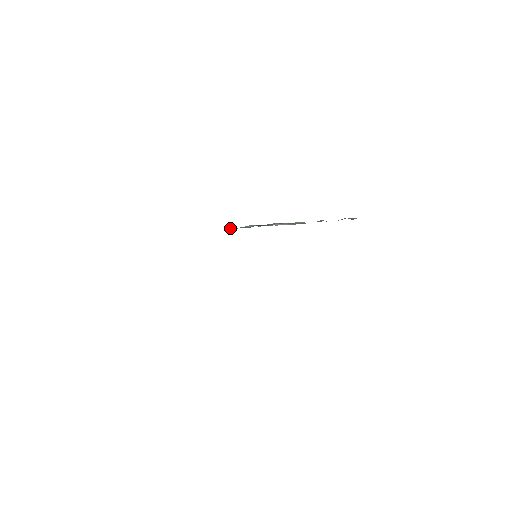
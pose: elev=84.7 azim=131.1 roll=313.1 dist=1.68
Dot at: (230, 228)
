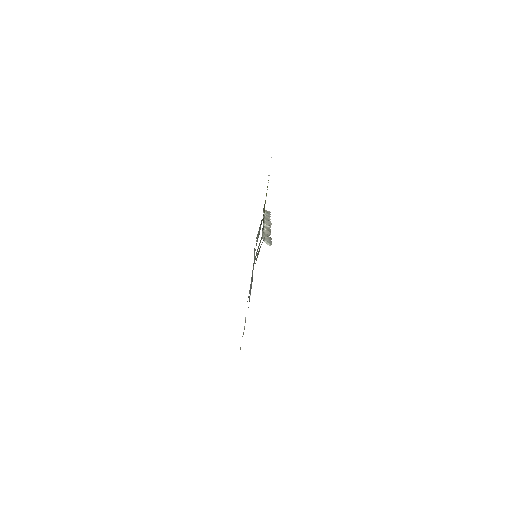
Dot at: (268, 211)
